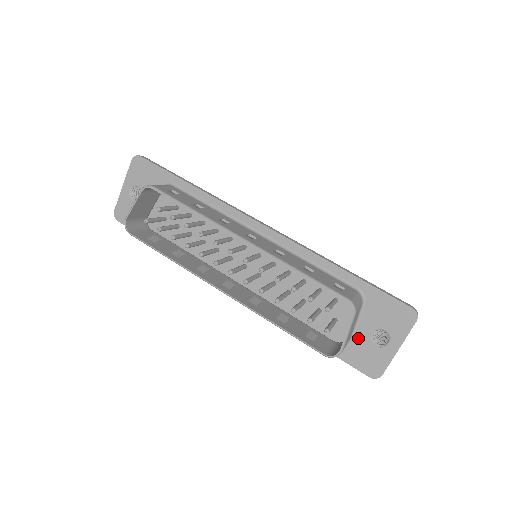
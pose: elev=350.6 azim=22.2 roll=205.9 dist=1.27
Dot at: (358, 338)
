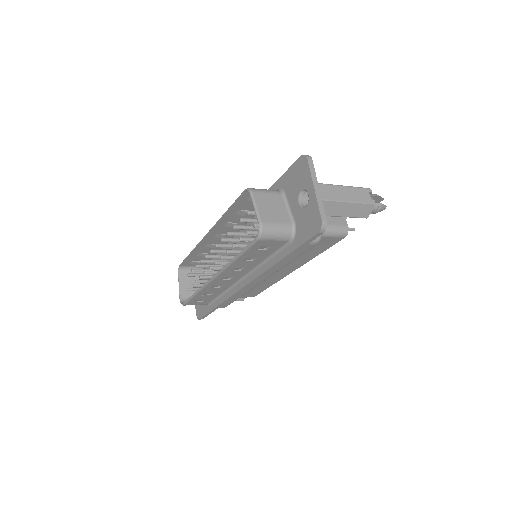
Dot at: (296, 217)
